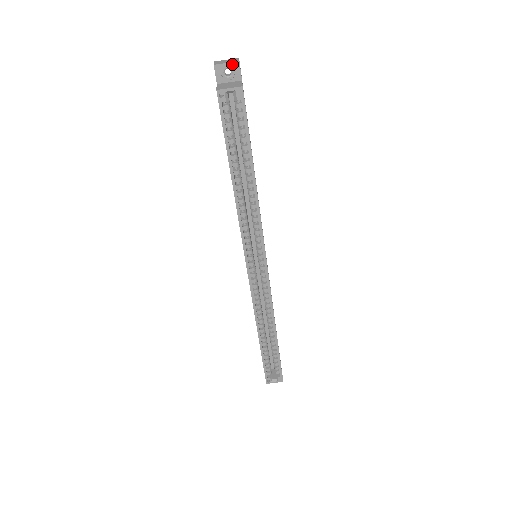
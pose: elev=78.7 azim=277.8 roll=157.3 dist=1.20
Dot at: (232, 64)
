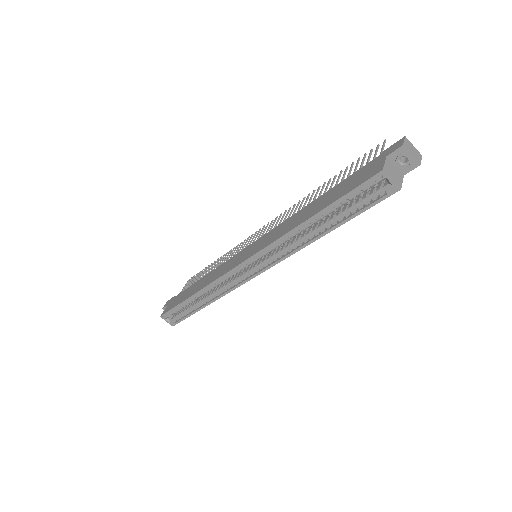
Dot at: (414, 160)
